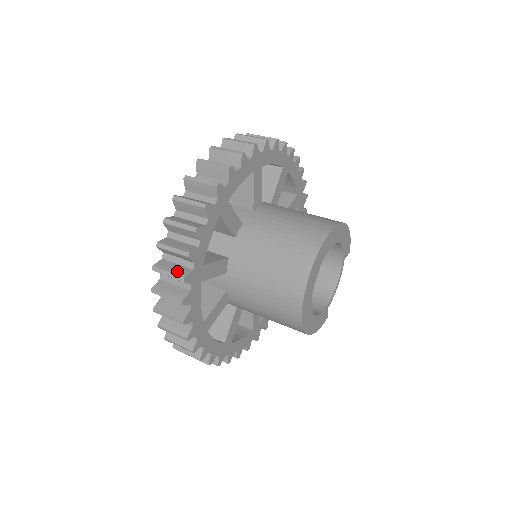
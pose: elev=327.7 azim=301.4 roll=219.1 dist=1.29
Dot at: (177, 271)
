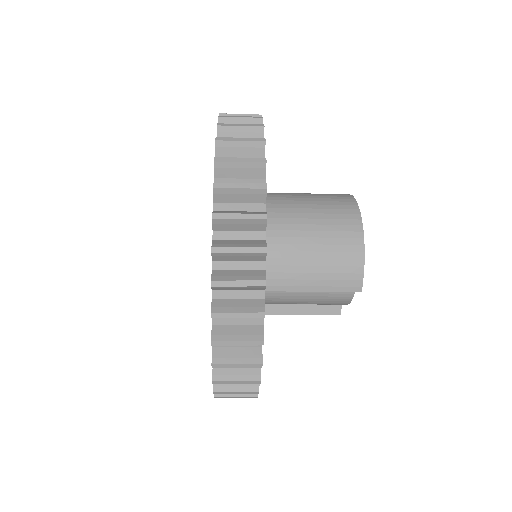
Dot at: occluded
